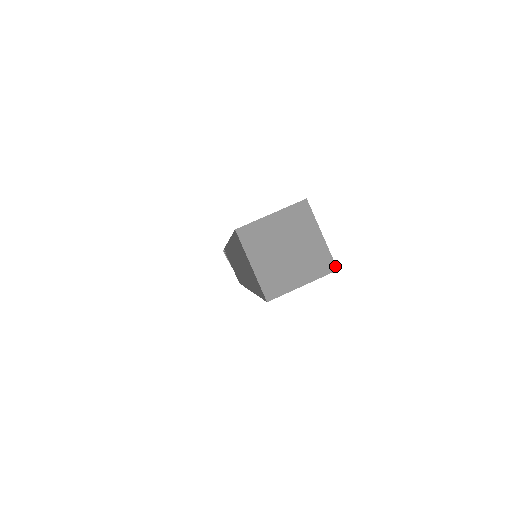
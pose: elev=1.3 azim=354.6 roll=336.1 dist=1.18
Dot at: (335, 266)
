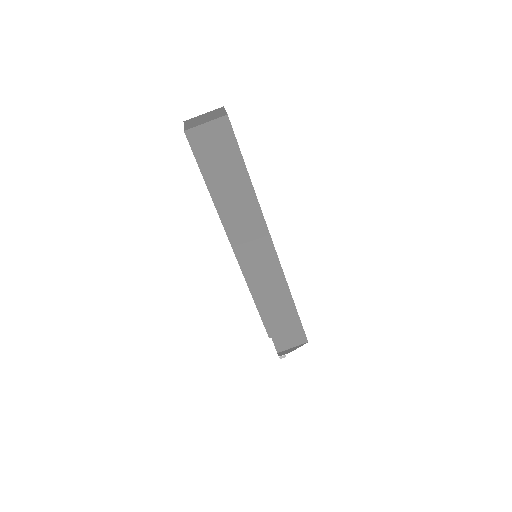
Dot at: (227, 114)
